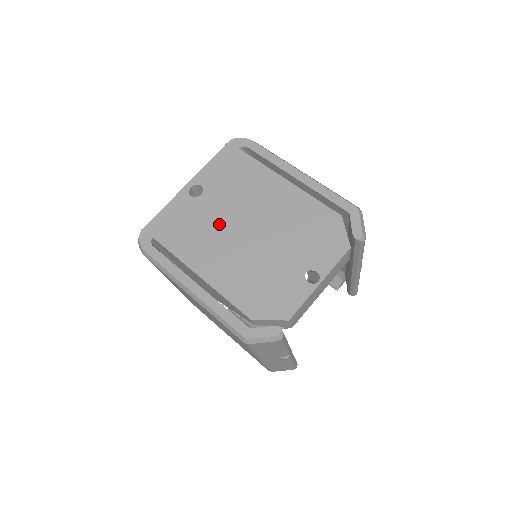
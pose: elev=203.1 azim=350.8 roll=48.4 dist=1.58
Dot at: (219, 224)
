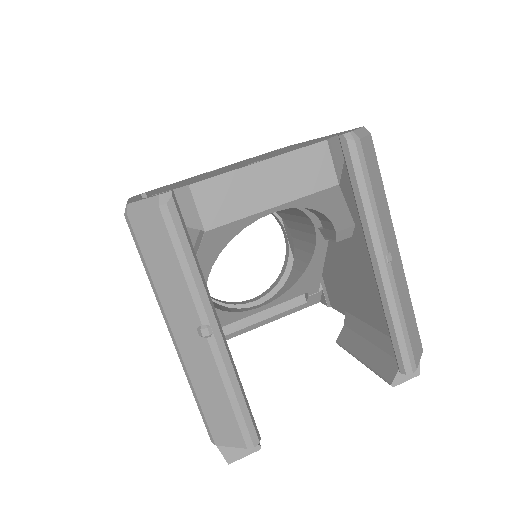
Dot at: (208, 173)
